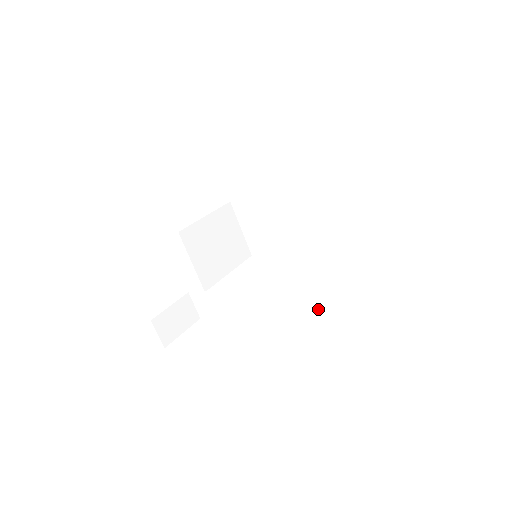
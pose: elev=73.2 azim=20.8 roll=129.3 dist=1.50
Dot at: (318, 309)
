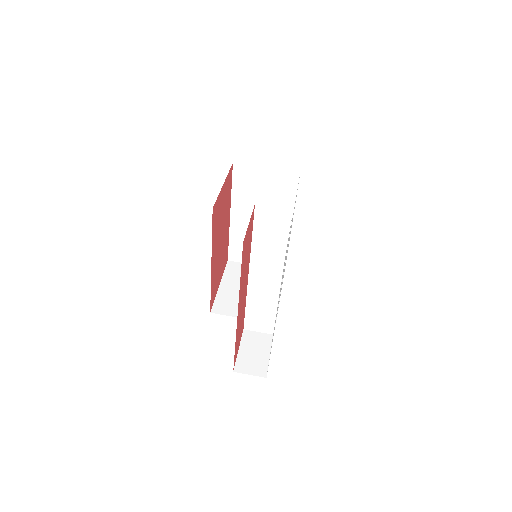
Dot at: (285, 213)
